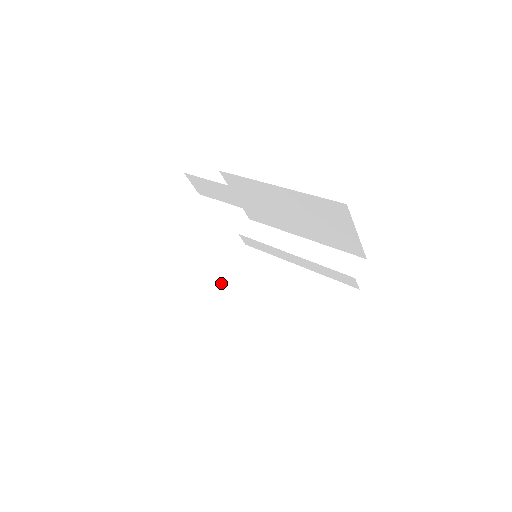
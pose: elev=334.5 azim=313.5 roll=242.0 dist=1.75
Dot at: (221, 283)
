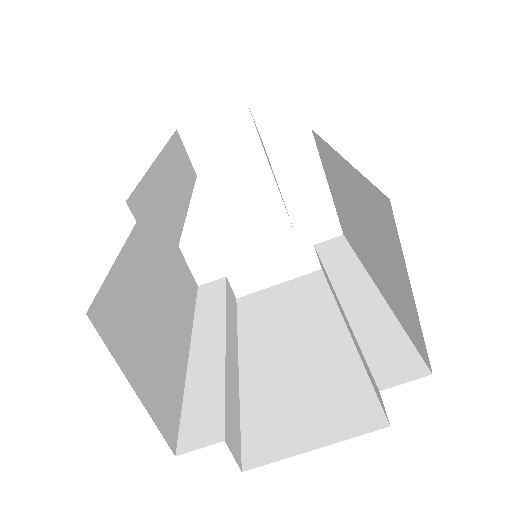
Dot at: (253, 297)
